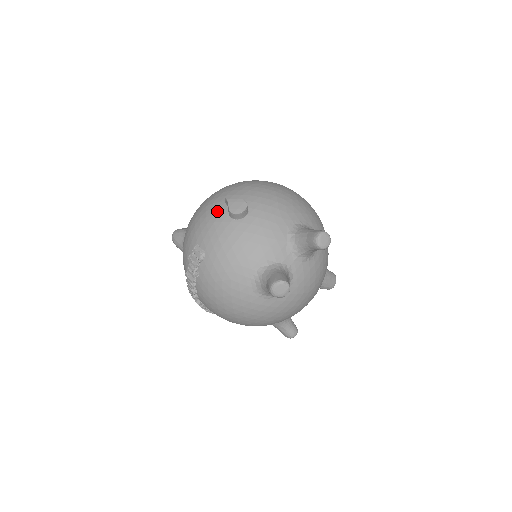
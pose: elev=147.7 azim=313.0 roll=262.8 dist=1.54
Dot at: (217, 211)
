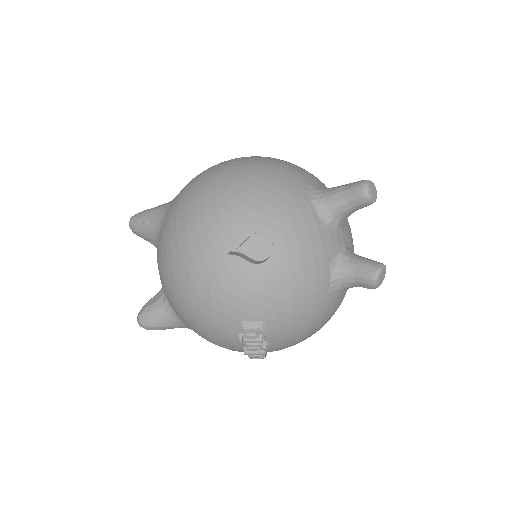
Dot at: (230, 272)
